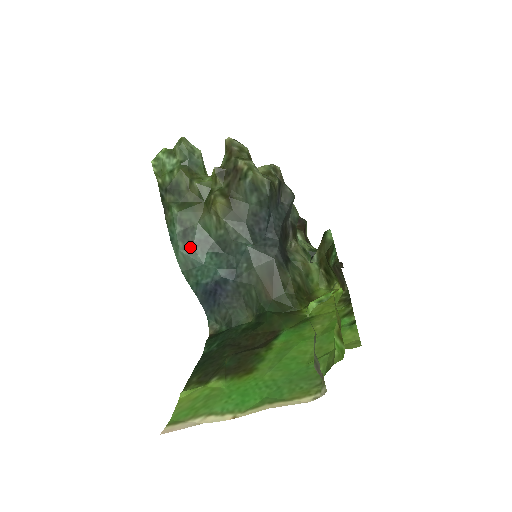
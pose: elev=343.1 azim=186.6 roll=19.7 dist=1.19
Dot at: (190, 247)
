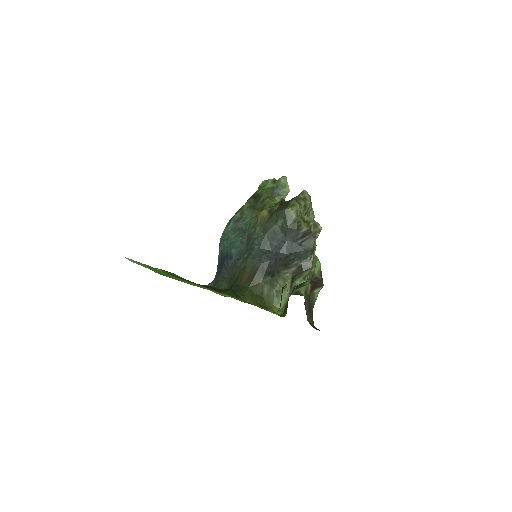
Dot at: (235, 229)
